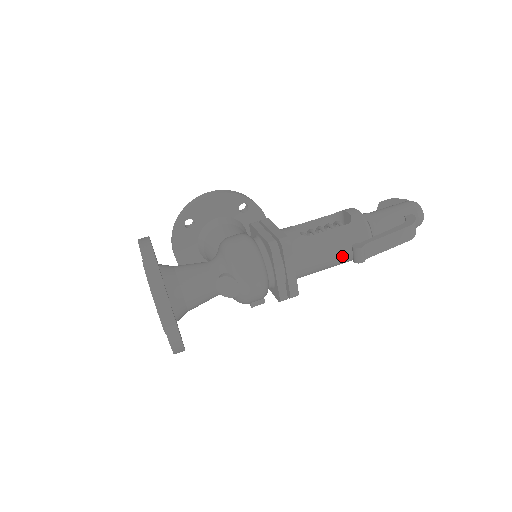
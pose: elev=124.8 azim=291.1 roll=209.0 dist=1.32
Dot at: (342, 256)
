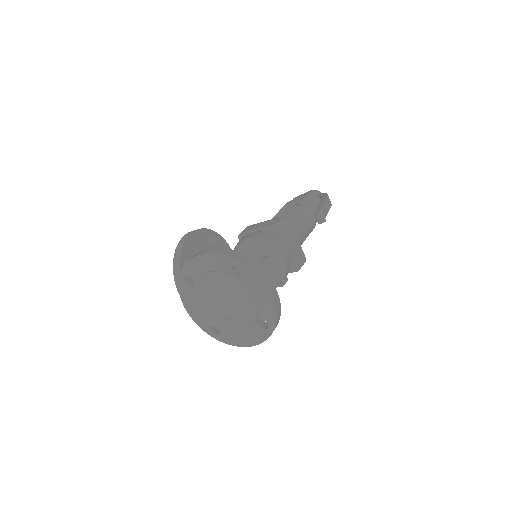
Dot at: (309, 227)
